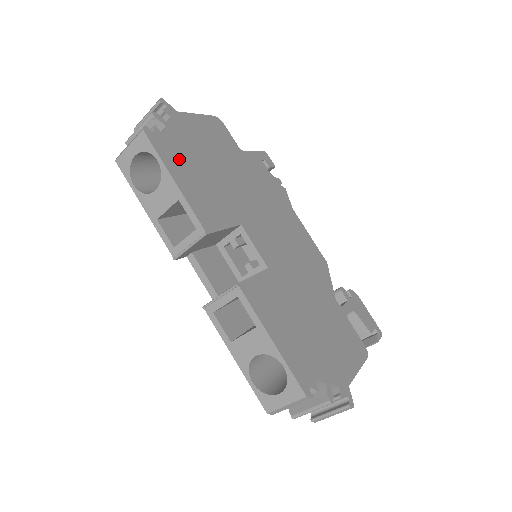
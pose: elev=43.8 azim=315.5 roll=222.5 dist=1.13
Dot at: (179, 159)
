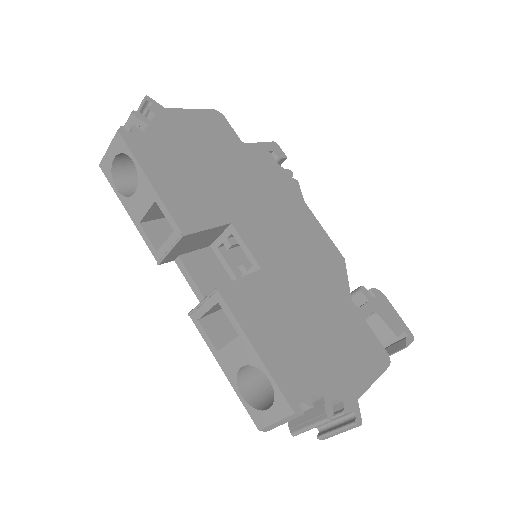
Dot at: (159, 158)
